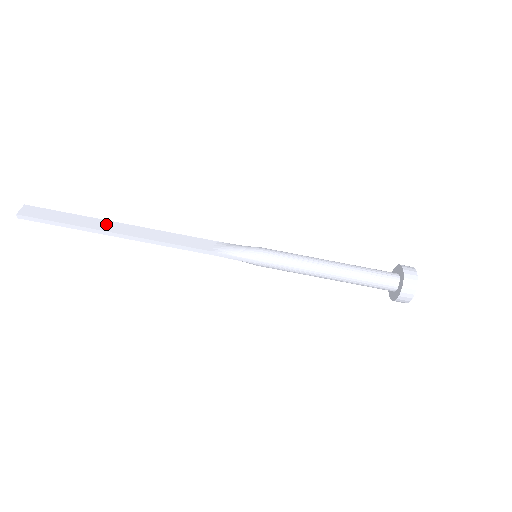
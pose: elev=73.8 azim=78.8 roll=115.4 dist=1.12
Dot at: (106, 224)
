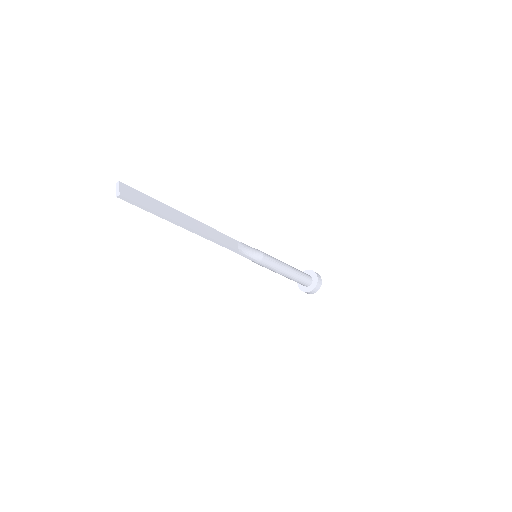
Dot at: (180, 216)
